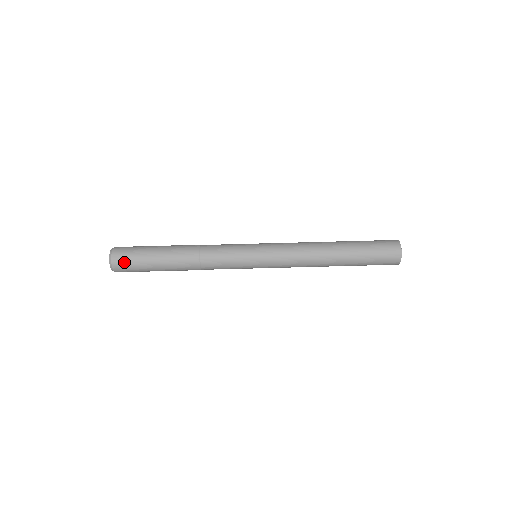
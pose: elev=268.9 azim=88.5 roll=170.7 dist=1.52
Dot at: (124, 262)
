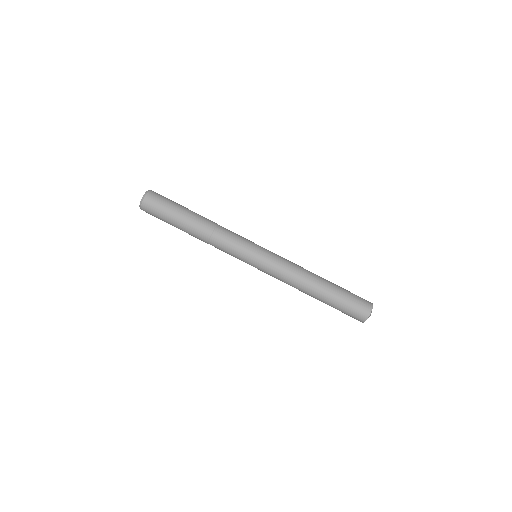
Dot at: (152, 206)
